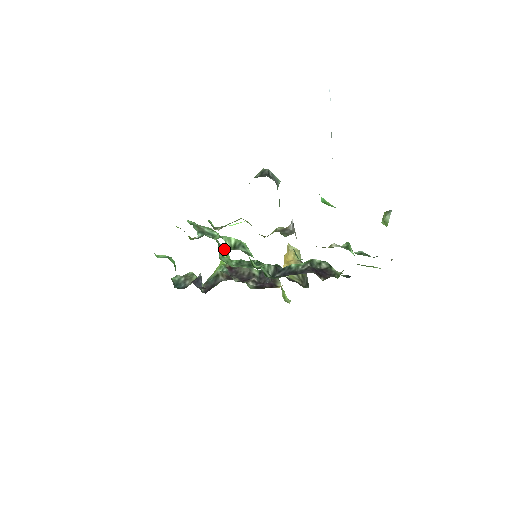
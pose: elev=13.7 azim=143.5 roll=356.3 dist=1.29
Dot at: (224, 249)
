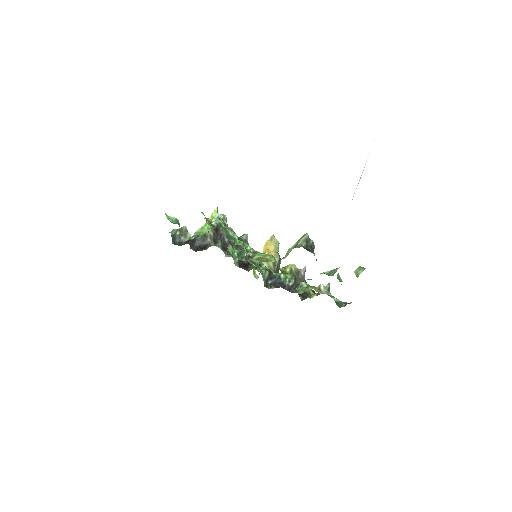
Dot at: (215, 210)
